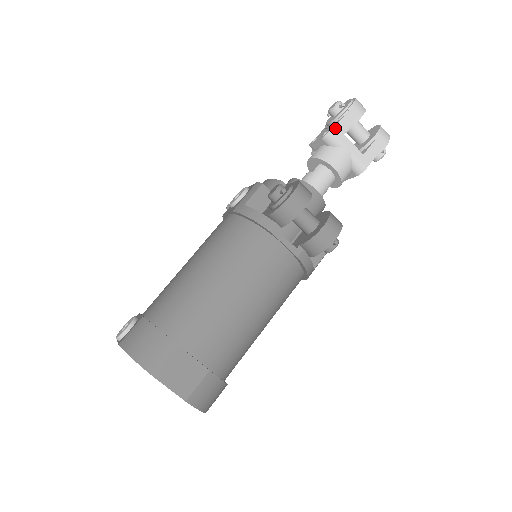
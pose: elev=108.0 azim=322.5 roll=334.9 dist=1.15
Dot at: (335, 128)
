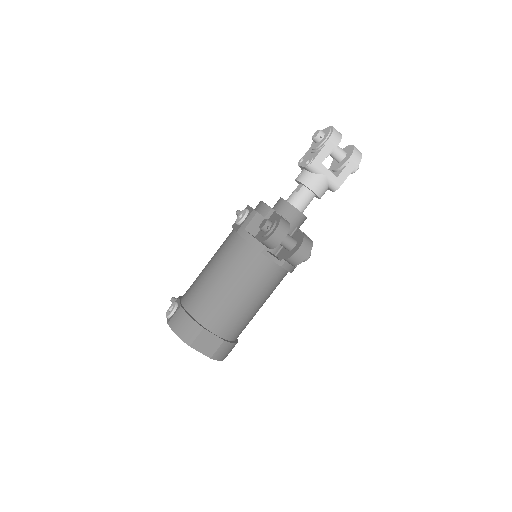
Dot at: (314, 160)
